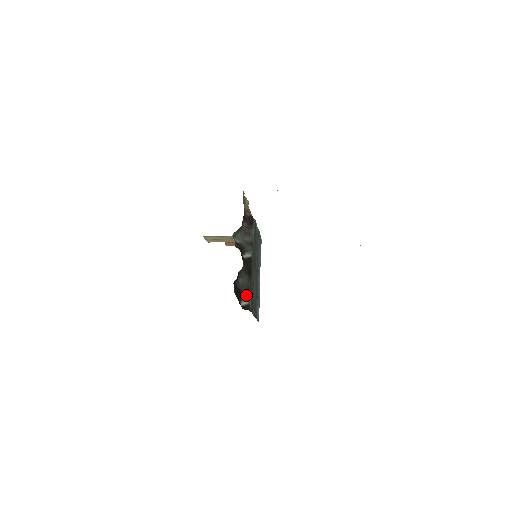
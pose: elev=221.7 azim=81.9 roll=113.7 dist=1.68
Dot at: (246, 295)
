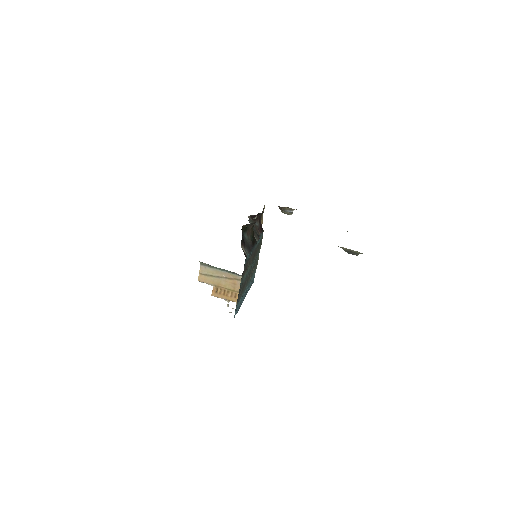
Dot at: (246, 249)
